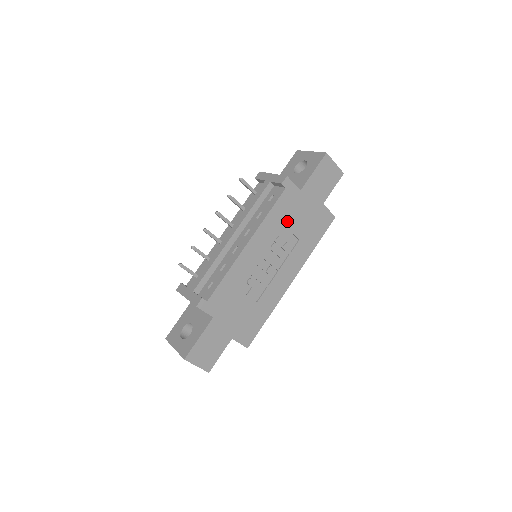
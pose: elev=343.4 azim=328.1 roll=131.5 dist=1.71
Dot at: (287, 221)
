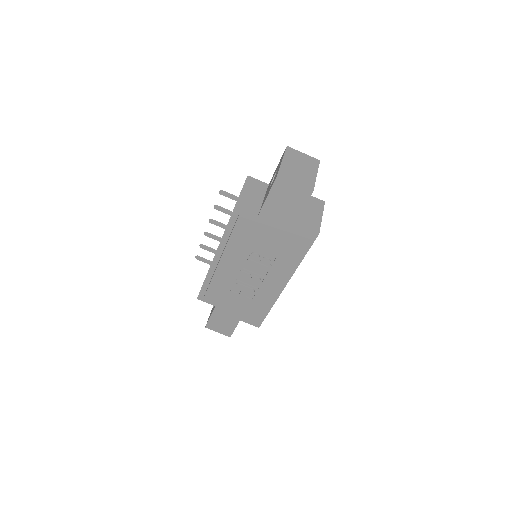
Dot at: (255, 241)
